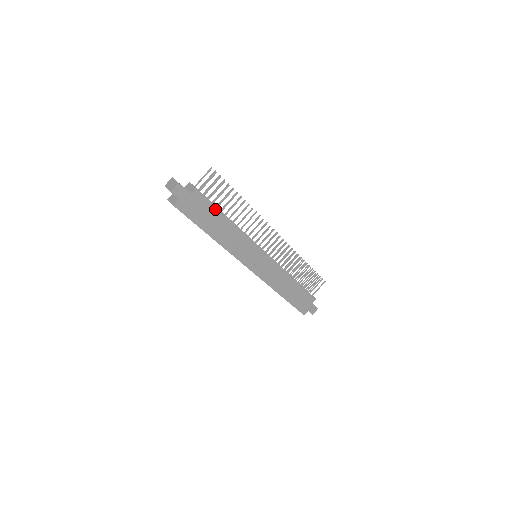
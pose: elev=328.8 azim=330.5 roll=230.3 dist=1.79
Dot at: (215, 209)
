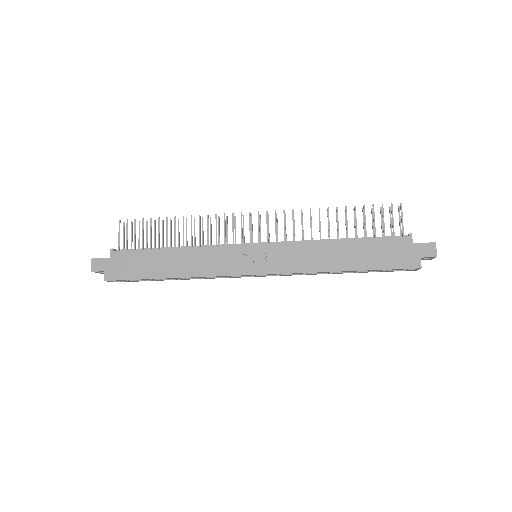
Dot at: (147, 250)
